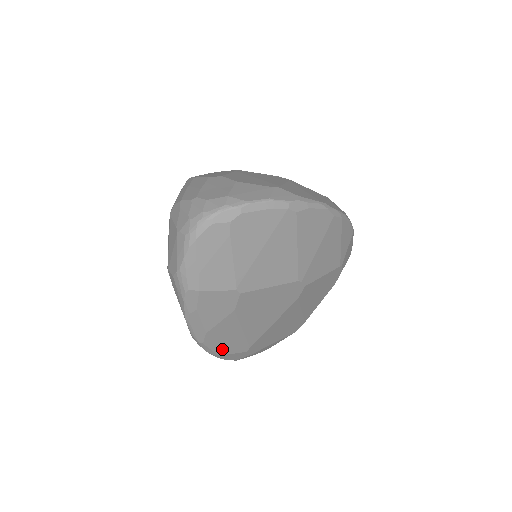
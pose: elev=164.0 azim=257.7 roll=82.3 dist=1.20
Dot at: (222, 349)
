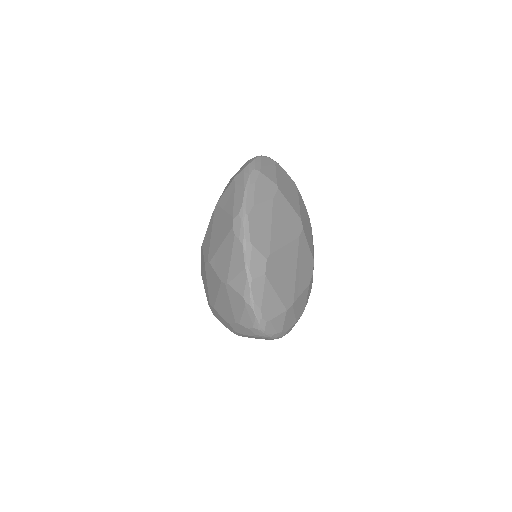
Dot at: (254, 237)
